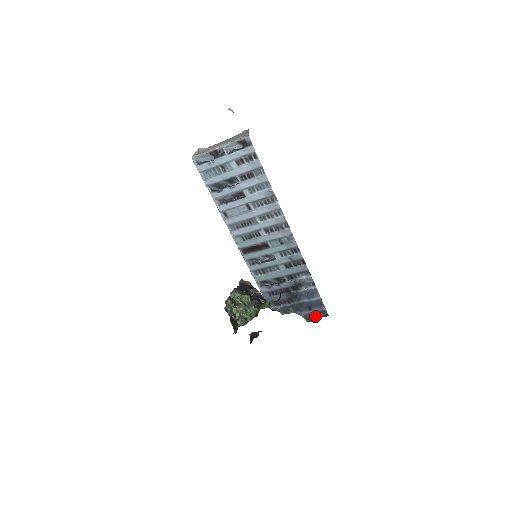
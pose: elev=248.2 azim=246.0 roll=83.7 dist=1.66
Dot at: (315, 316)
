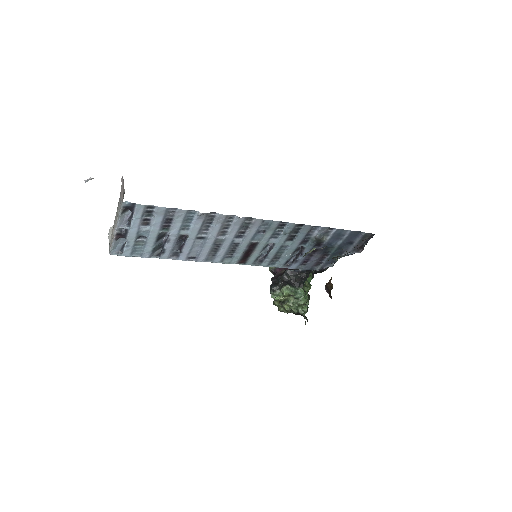
Dot at: (362, 244)
